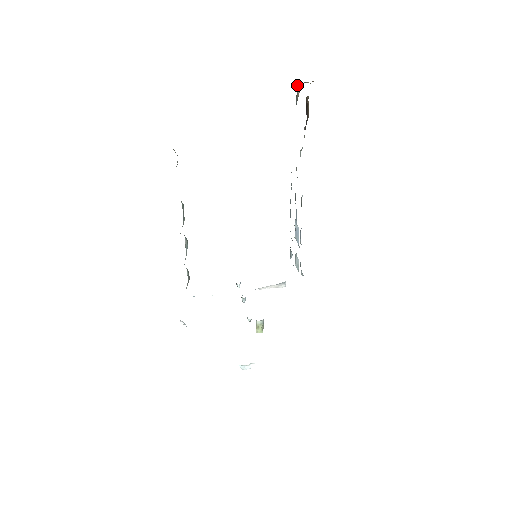
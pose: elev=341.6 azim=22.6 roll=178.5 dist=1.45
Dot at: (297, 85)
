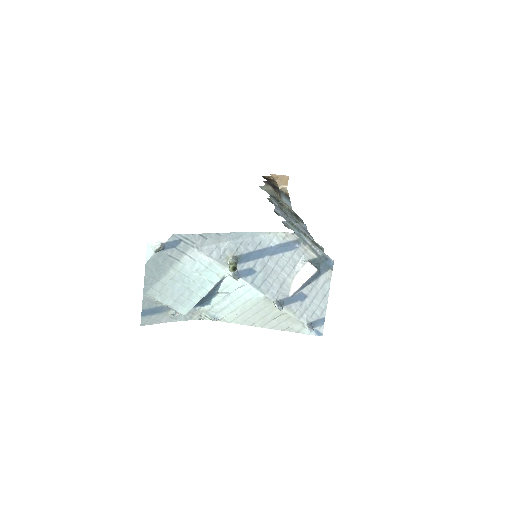
Dot at: (280, 189)
